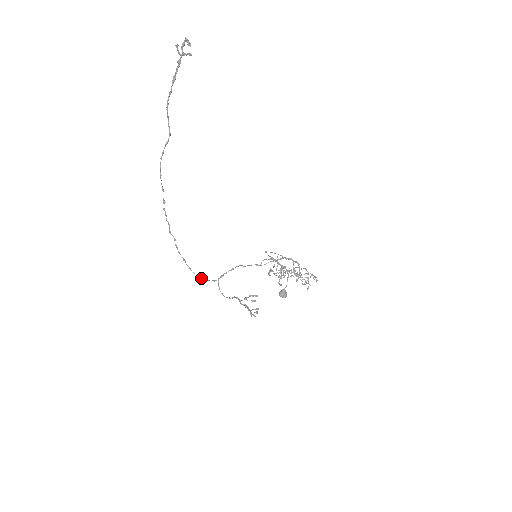
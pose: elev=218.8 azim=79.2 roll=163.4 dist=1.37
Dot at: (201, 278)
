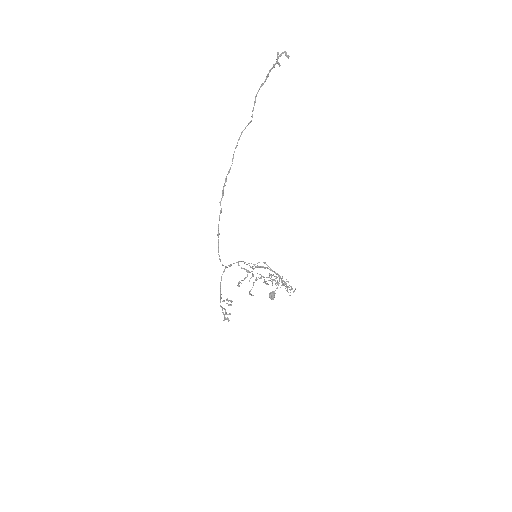
Dot at: (220, 260)
